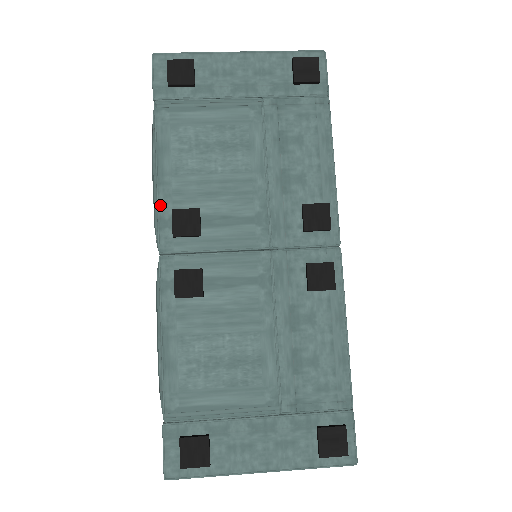
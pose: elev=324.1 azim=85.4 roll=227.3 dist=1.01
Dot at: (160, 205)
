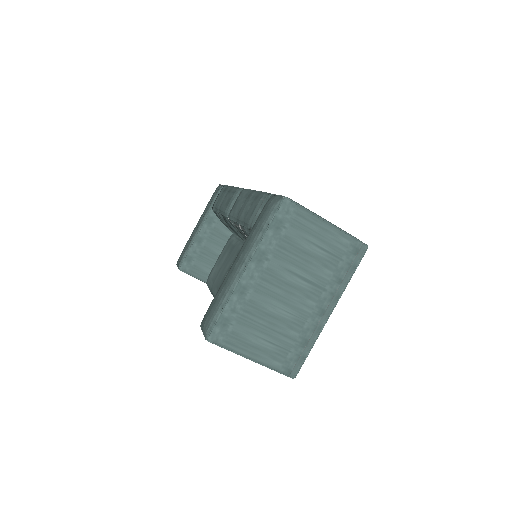
Dot at: occluded
